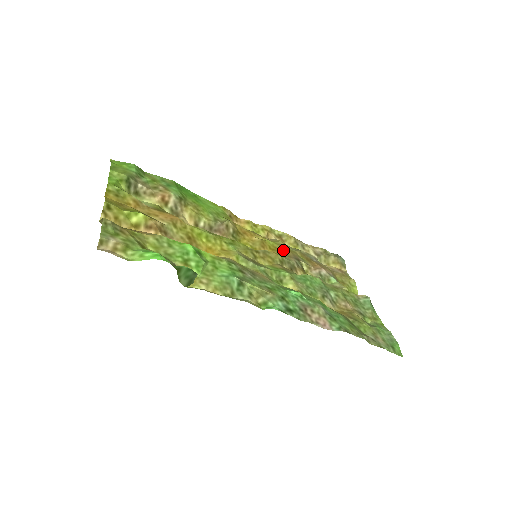
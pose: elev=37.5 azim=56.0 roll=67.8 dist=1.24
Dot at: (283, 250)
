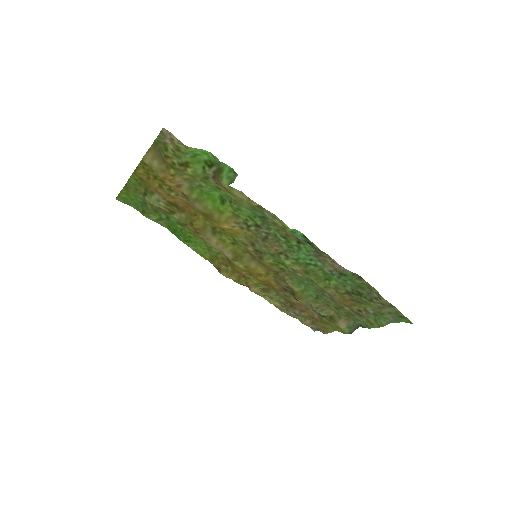
Dot at: (270, 282)
